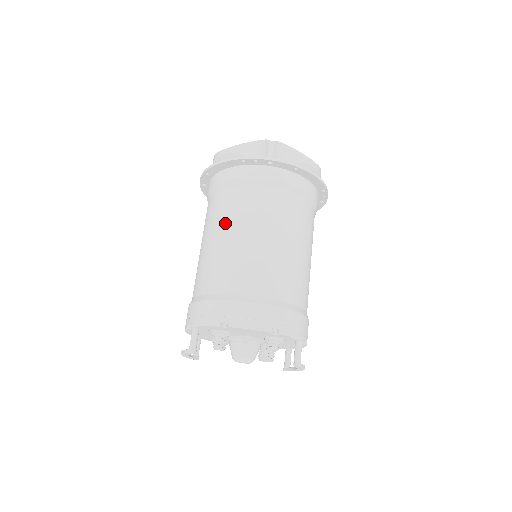
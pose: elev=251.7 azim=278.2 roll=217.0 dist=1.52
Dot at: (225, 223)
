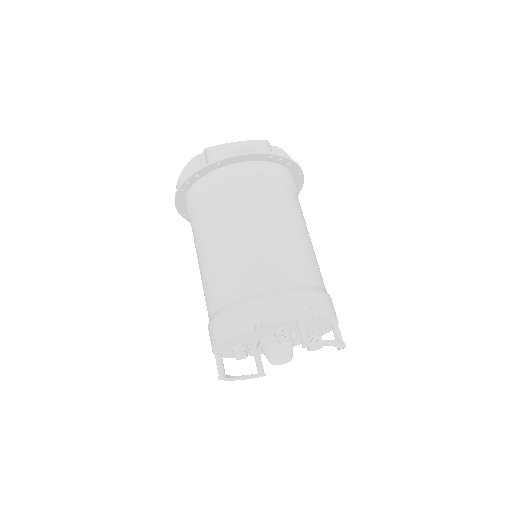
Dot at: (197, 251)
